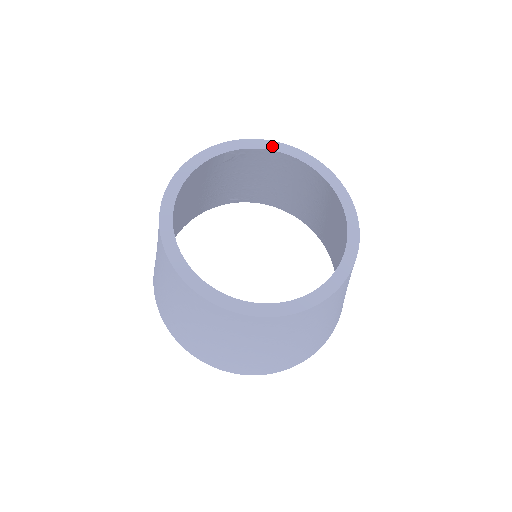
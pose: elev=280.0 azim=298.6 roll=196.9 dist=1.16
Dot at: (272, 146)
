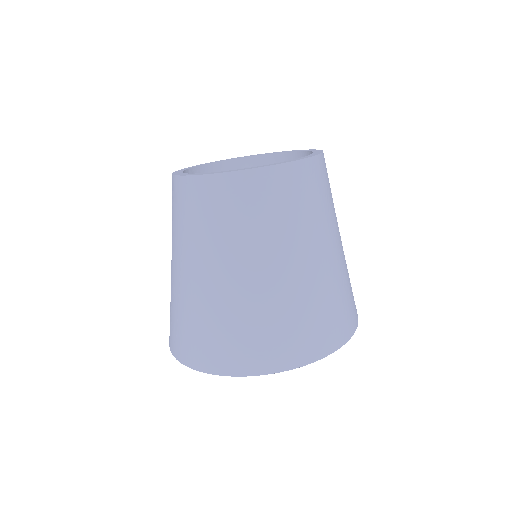
Dot at: (210, 163)
